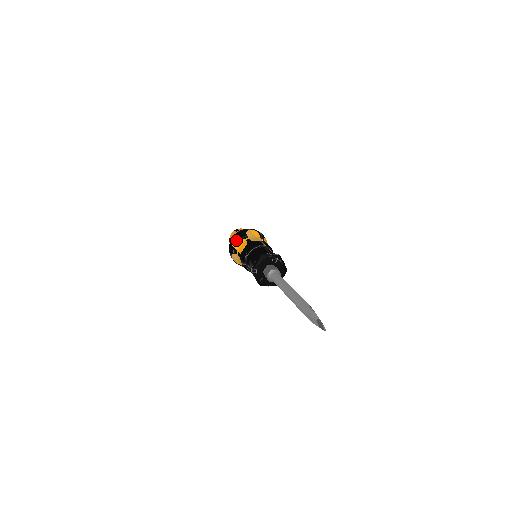
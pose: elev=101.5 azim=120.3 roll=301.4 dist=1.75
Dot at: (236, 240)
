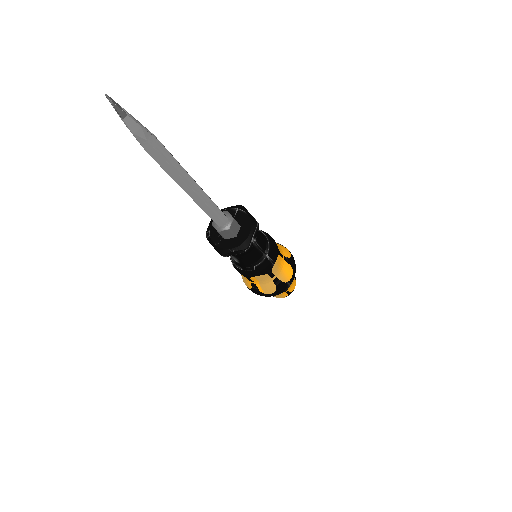
Dot at: occluded
